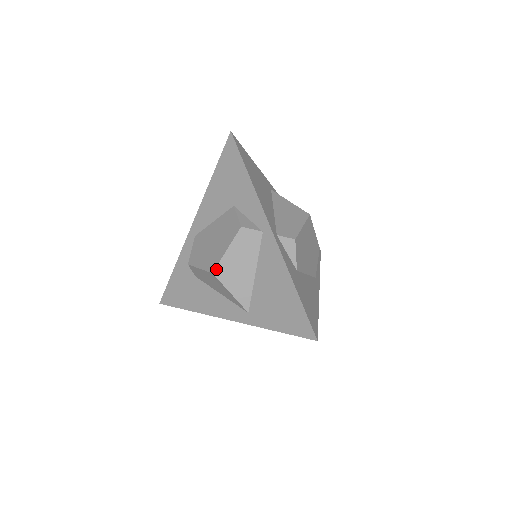
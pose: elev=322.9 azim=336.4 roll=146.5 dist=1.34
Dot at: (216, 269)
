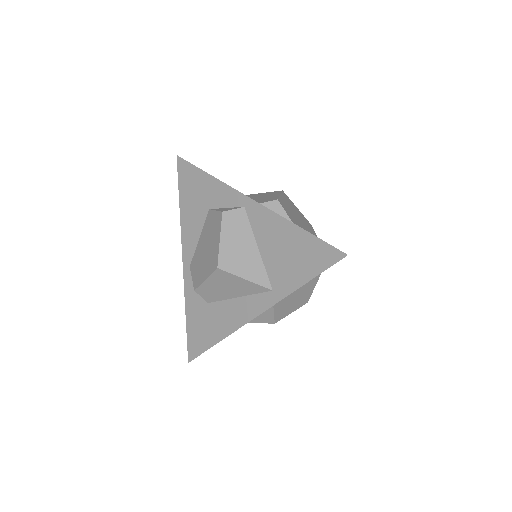
Dot at: (219, 262)
